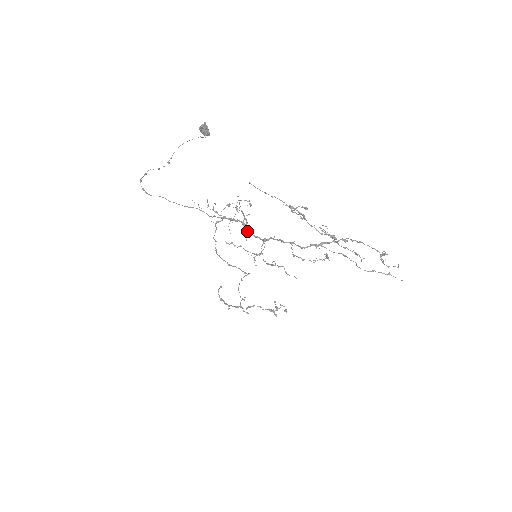
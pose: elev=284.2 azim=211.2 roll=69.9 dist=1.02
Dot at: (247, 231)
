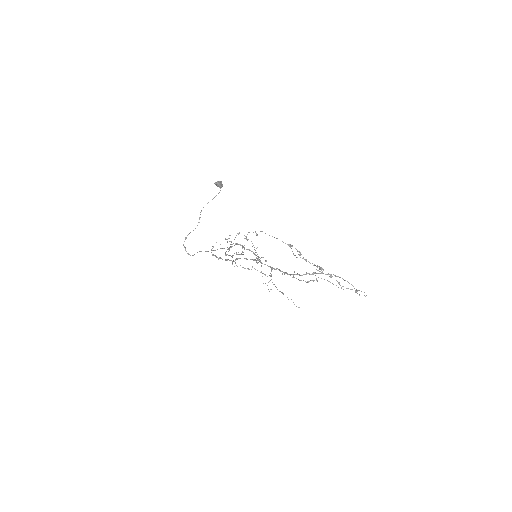
Dot at: (258, 260)
